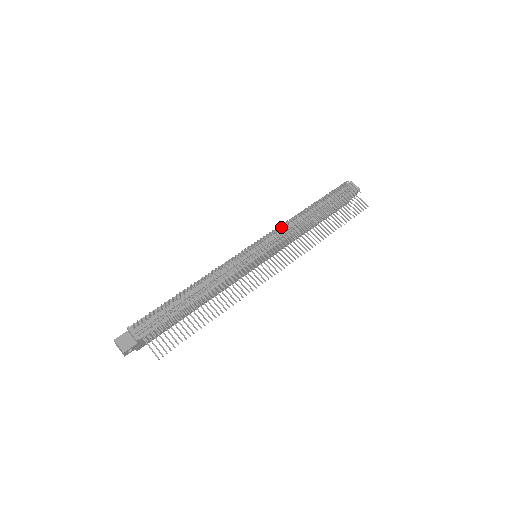
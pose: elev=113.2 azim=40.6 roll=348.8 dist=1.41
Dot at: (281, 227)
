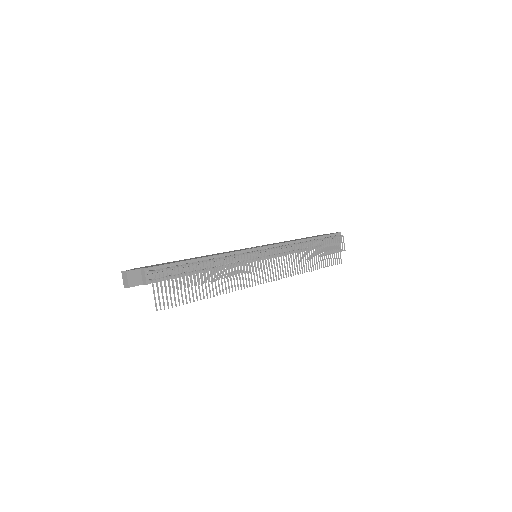
Dot at: (285, 244)
